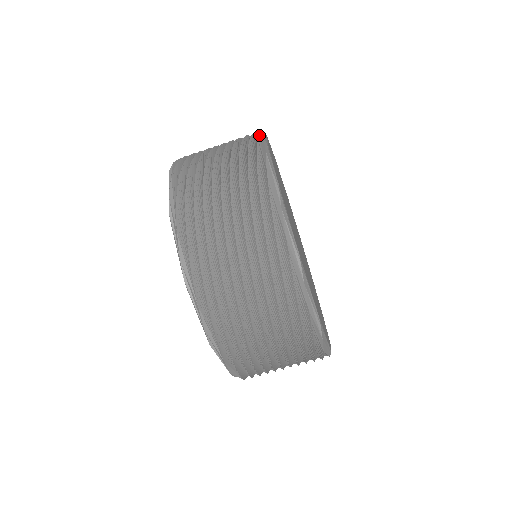
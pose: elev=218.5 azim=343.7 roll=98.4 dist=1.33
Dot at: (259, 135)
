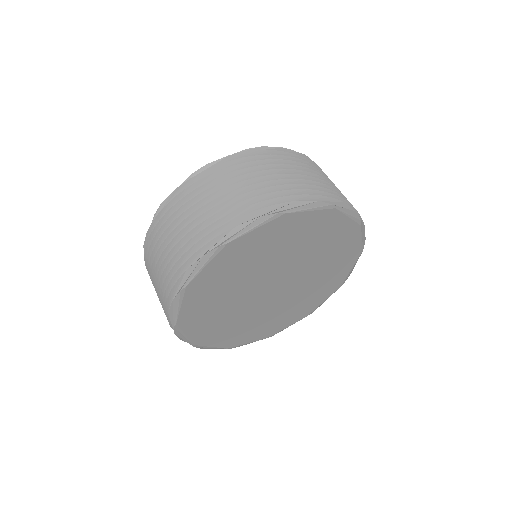
Dot at: (186, 271)
